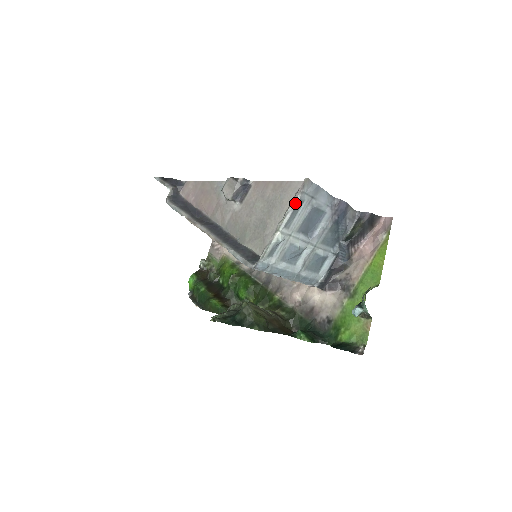
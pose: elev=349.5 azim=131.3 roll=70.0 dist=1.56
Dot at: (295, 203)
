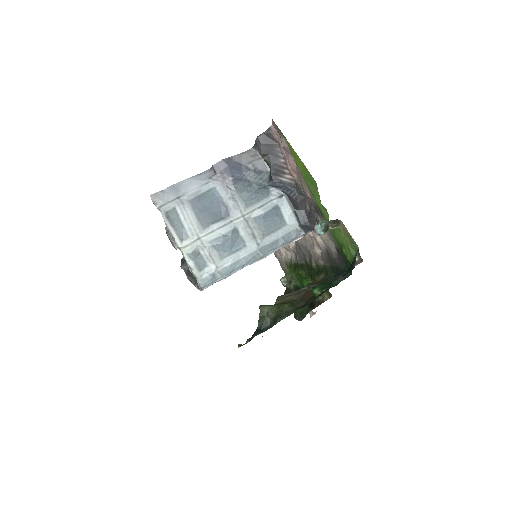
Dot at: (164, 220)
